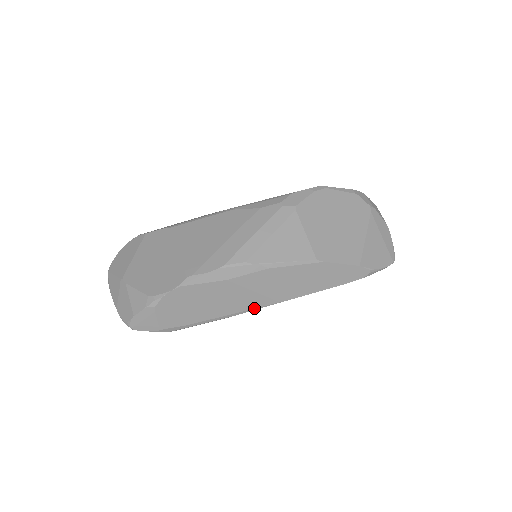
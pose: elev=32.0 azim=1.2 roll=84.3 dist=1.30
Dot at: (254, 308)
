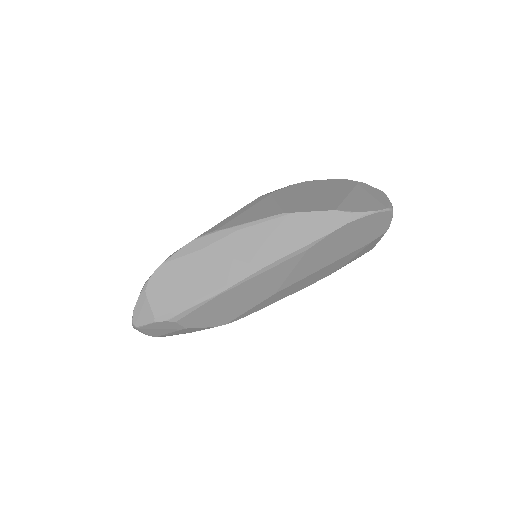
Dot at: (238, 279)
